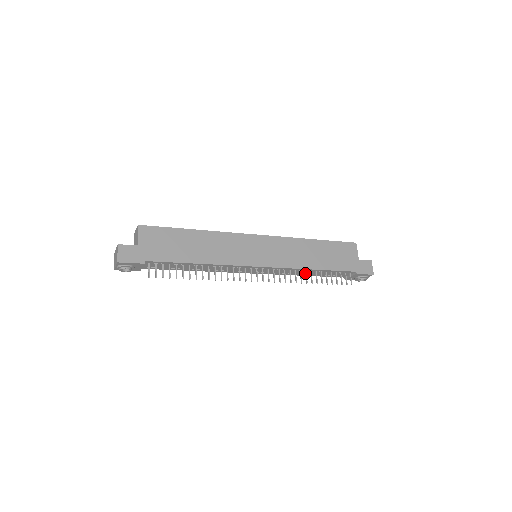
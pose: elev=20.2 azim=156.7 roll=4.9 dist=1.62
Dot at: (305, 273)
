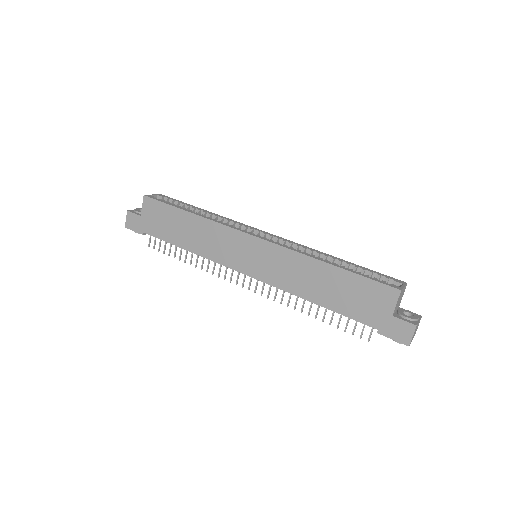
Dot at: occluded
